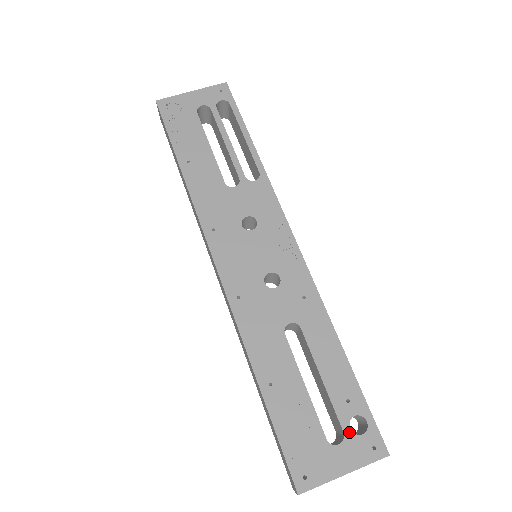
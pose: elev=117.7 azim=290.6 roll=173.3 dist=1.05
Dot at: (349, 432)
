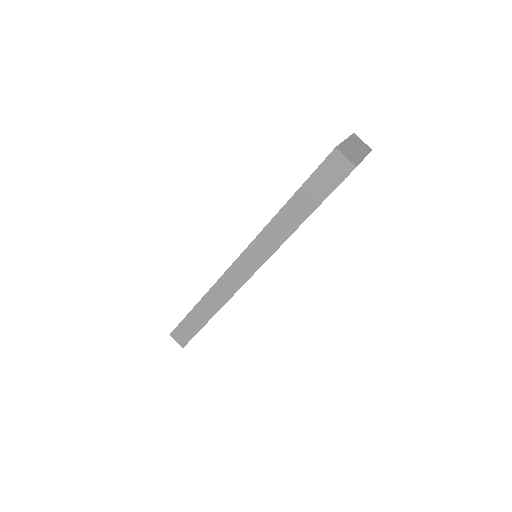
Dot at: occluded
